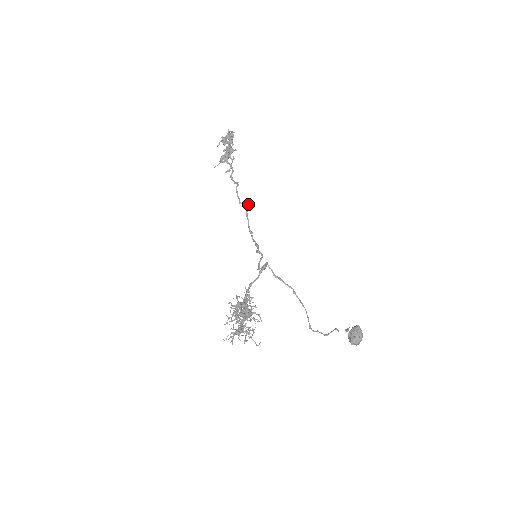
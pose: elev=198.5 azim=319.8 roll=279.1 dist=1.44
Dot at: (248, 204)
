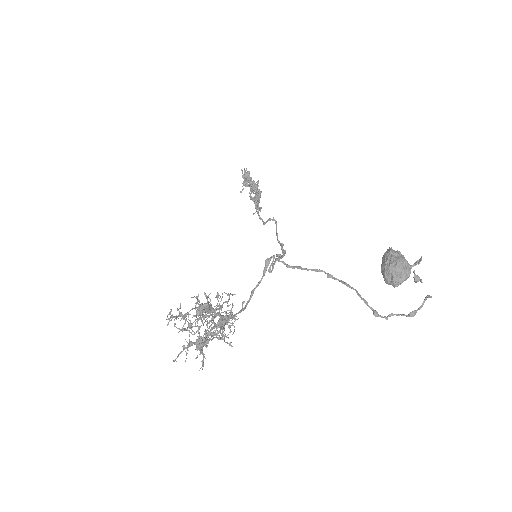
Dot at: (270, 218)
